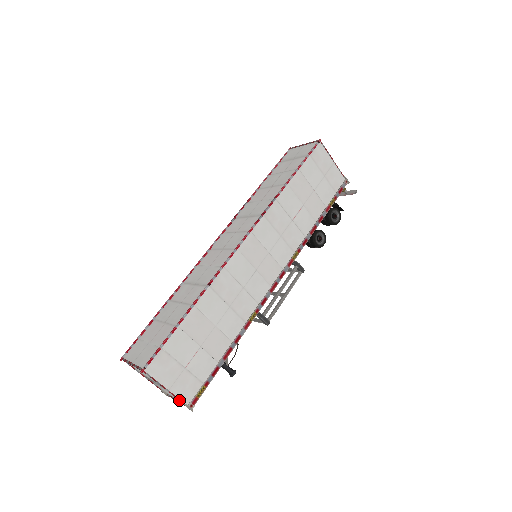
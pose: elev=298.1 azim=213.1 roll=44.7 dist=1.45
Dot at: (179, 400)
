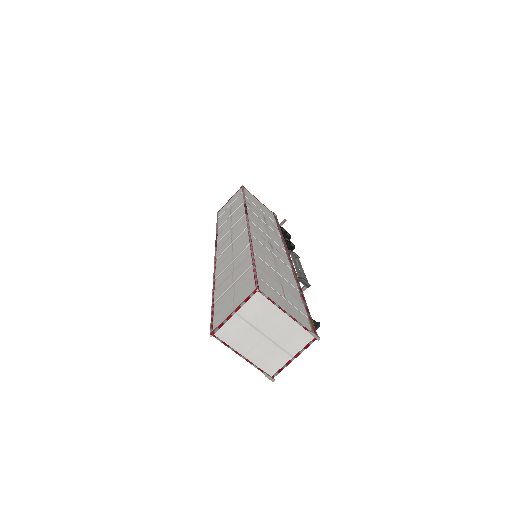
Dot at: (303, 326)
